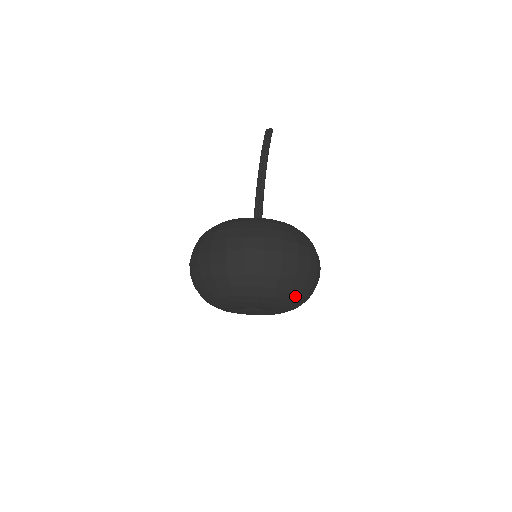
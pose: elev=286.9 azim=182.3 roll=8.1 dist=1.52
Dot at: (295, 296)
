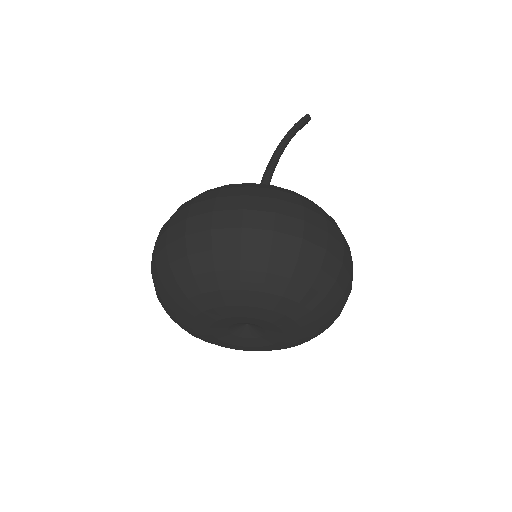
Dot at: (264, 280)
